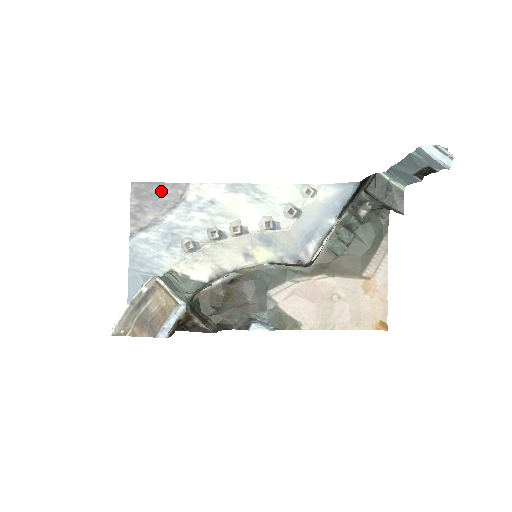
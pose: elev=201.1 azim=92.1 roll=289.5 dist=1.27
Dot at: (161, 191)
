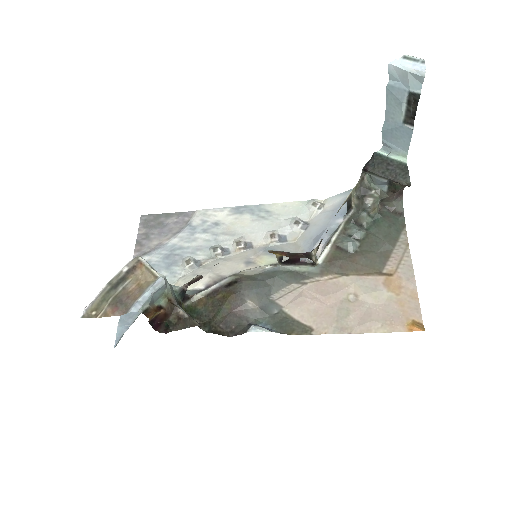
Dot at: (168, 220)
